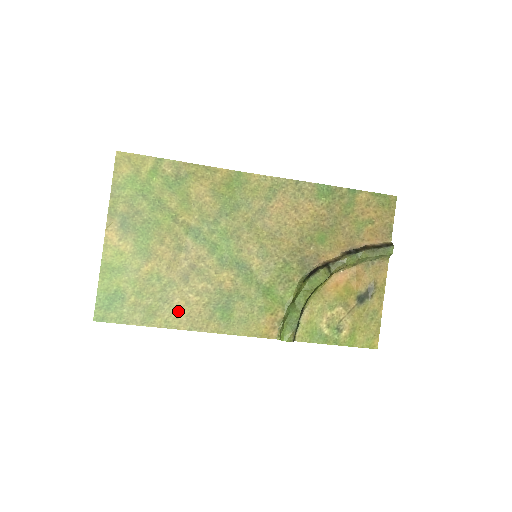
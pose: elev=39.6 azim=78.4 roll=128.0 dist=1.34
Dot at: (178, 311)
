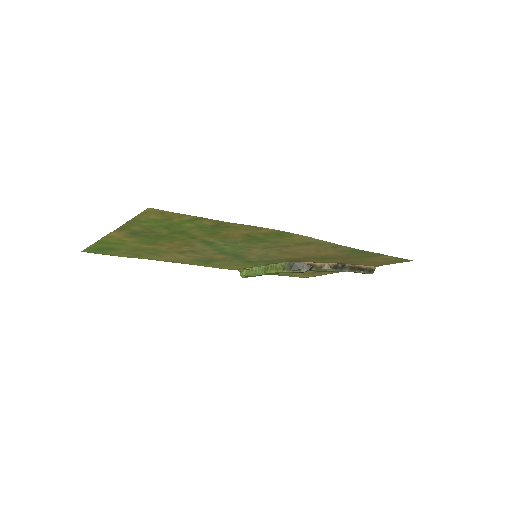
Dot at: (164, 258)
